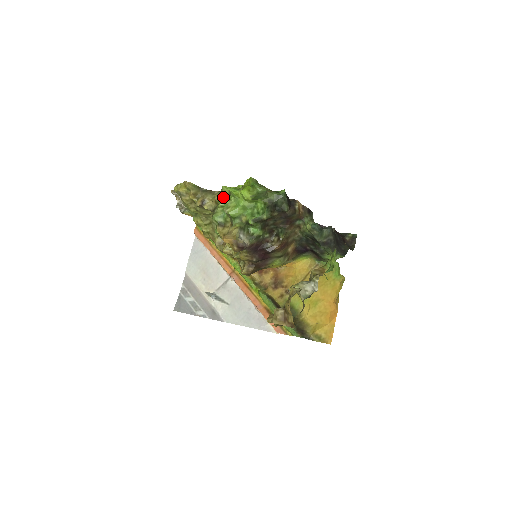
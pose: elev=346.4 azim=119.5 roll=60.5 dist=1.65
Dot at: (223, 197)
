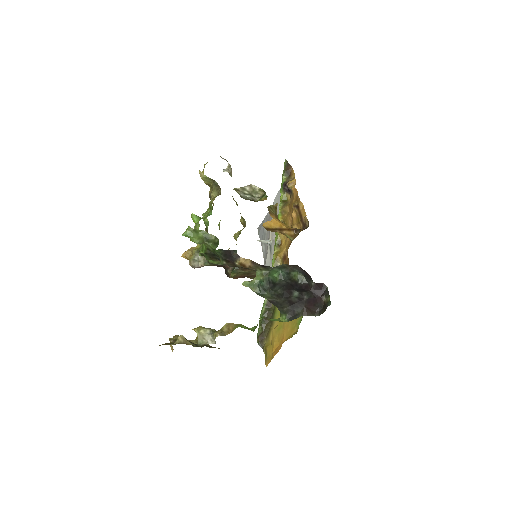
Dot at: occluded
